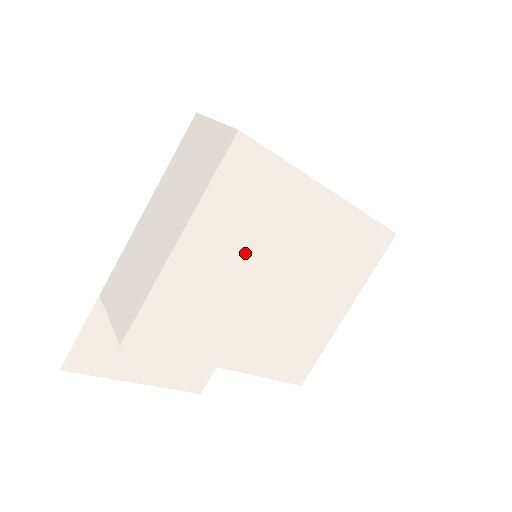
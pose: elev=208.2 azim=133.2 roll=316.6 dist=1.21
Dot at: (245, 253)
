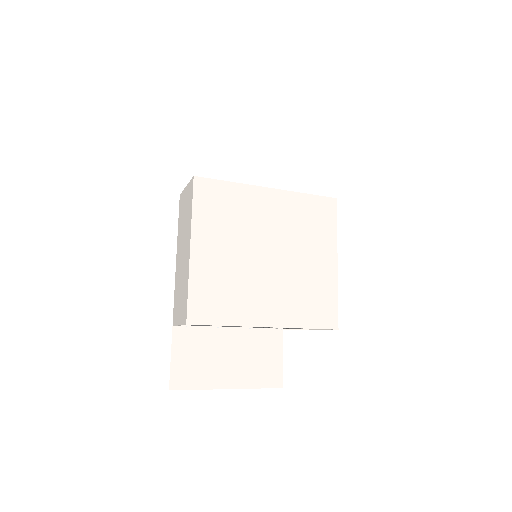
Dot at: (236, 242)
